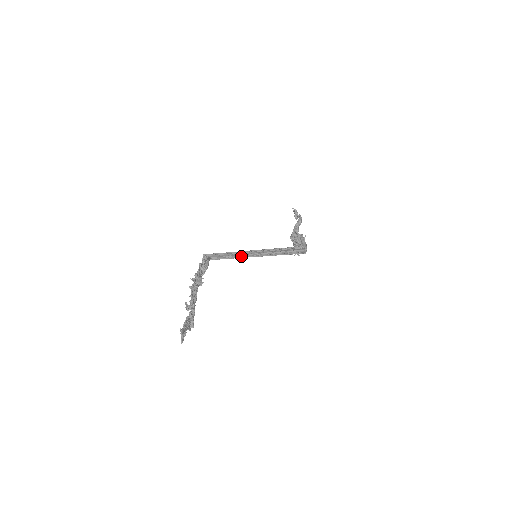
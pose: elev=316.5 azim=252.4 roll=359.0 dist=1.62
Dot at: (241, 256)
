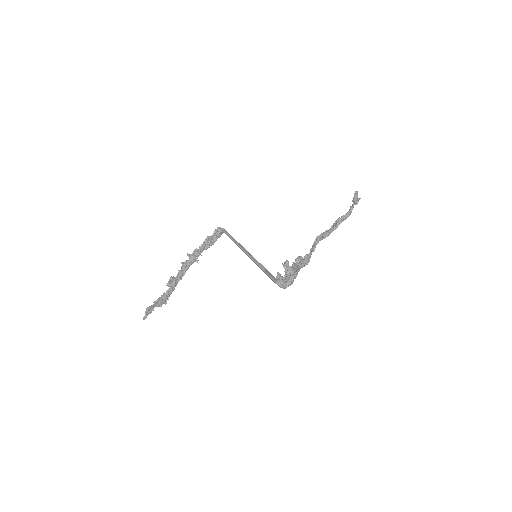
Dot at: (244, 248)
